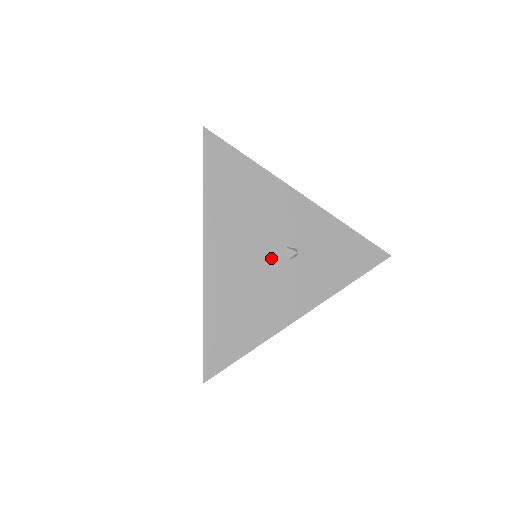
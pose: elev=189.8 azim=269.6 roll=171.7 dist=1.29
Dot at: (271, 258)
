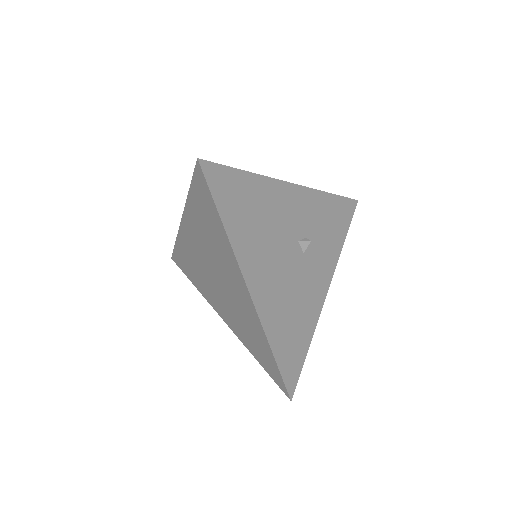
Dot at: (293, 259)
